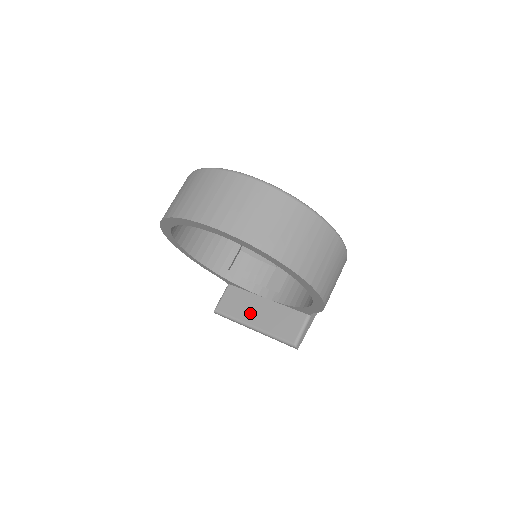
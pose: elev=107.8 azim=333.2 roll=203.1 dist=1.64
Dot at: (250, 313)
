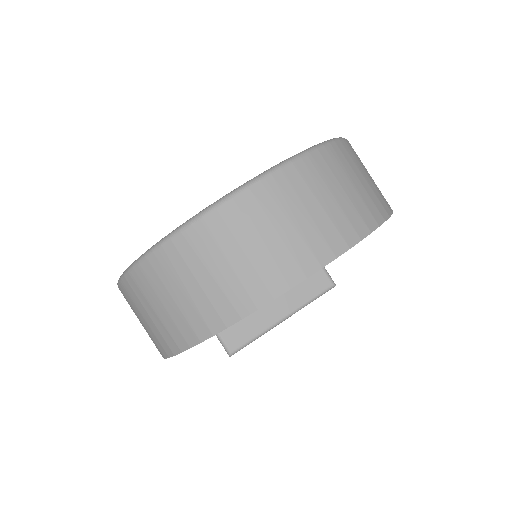
Dot at: (266, 313)
